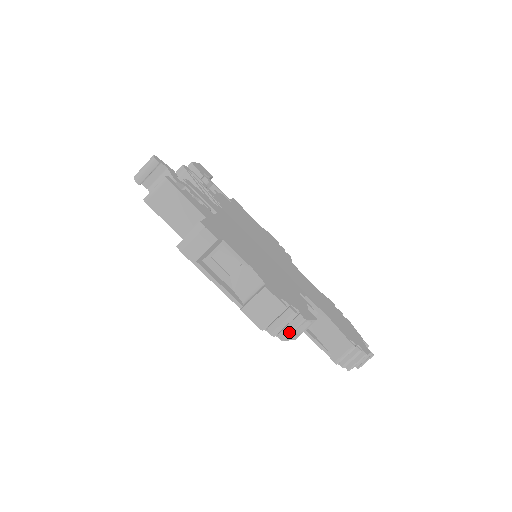
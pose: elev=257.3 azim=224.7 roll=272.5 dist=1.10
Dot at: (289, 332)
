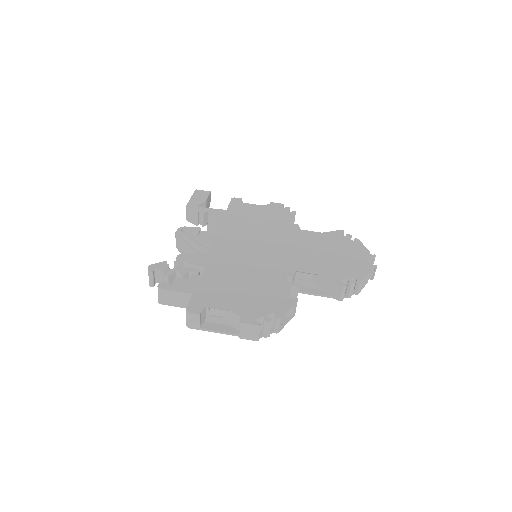
Dot at: (277, 328)
